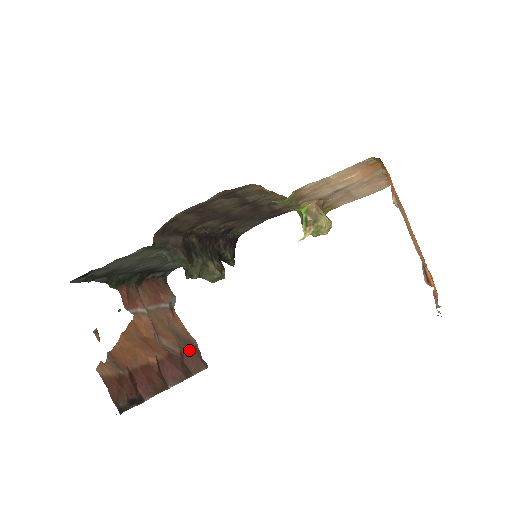
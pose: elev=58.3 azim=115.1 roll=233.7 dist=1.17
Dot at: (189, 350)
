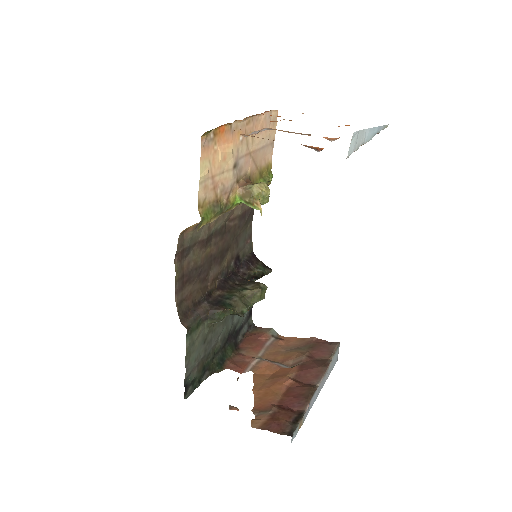
Dot at: (313, 348)
